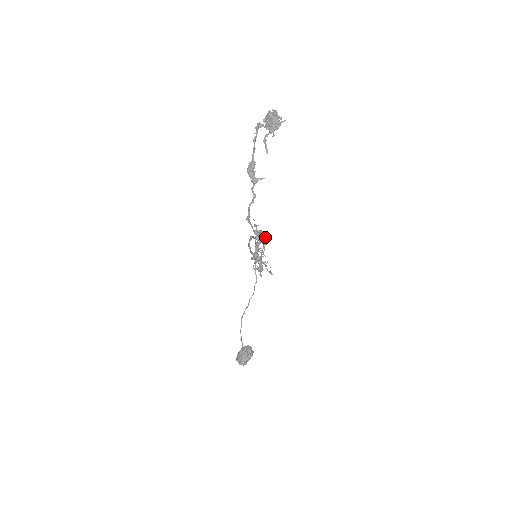
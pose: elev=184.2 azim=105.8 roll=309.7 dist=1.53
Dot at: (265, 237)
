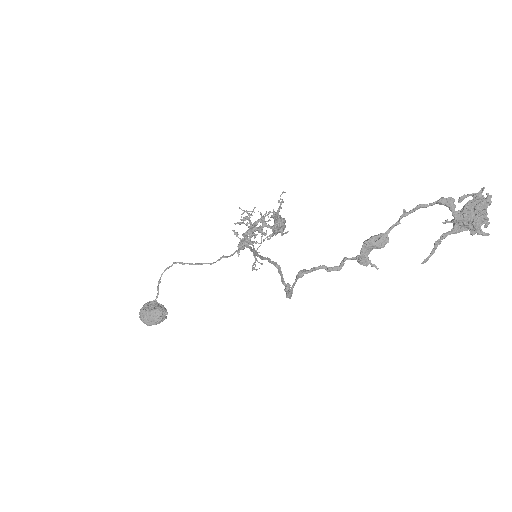
Dot at: (282, 230)
